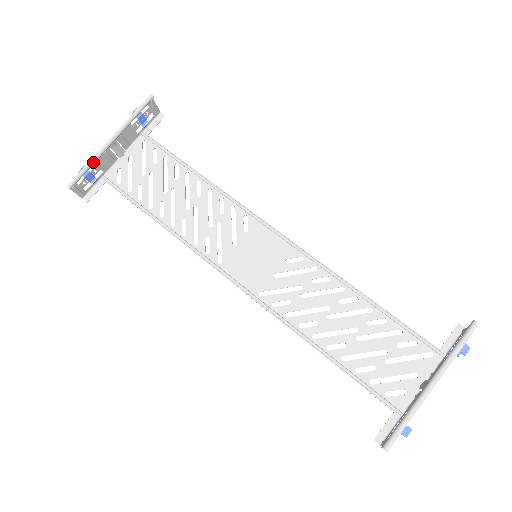
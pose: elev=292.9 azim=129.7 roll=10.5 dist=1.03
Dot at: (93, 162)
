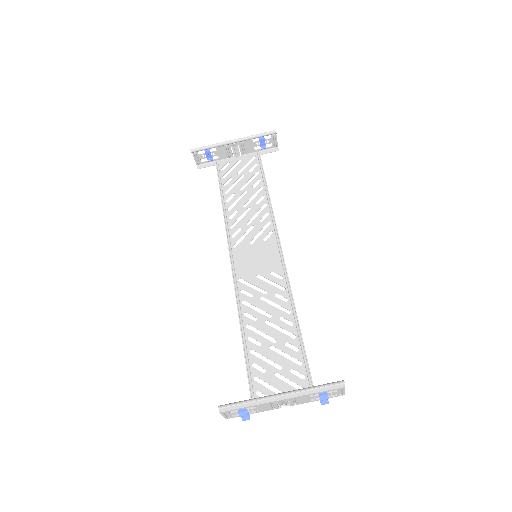
Dot at: (215, 146)
